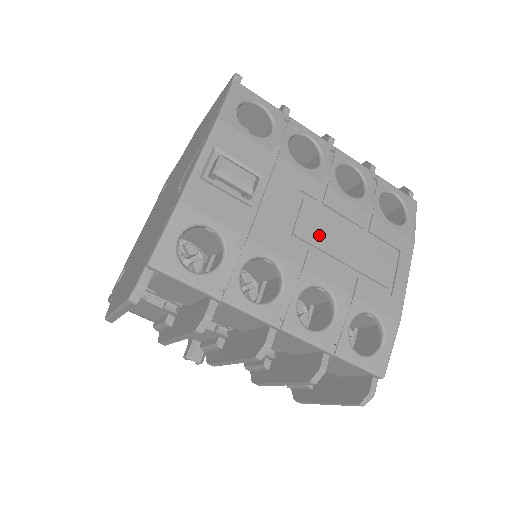
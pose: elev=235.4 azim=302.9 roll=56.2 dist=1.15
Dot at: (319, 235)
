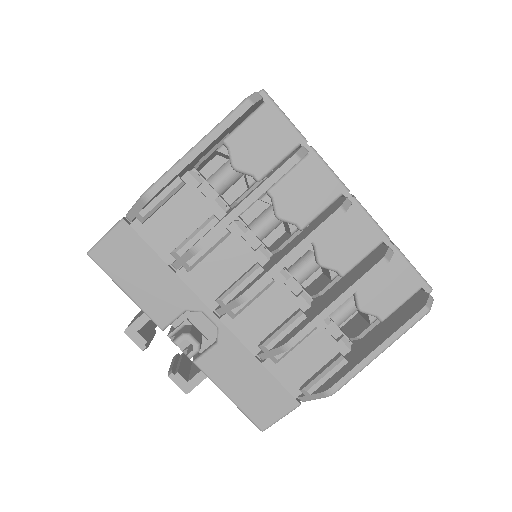
Dot at: occluded
